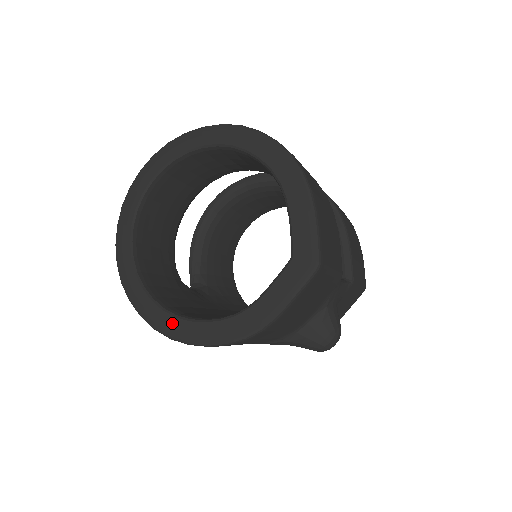
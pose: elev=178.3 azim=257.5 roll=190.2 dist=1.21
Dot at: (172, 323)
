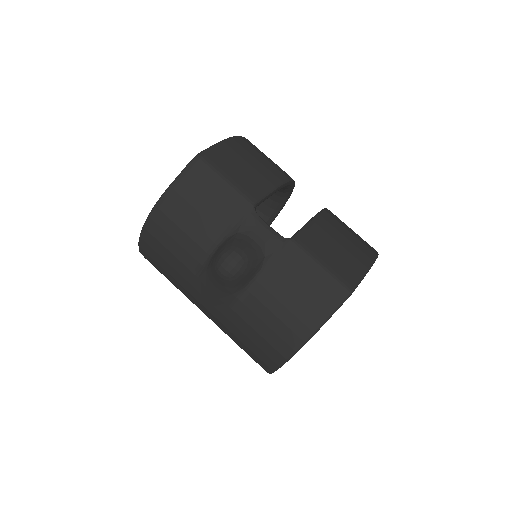
Dot at: occluded
